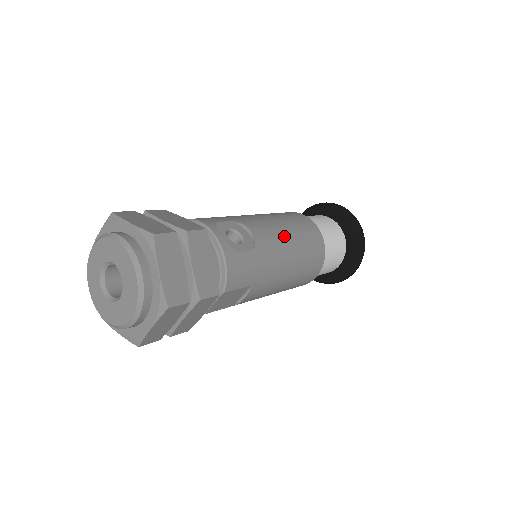
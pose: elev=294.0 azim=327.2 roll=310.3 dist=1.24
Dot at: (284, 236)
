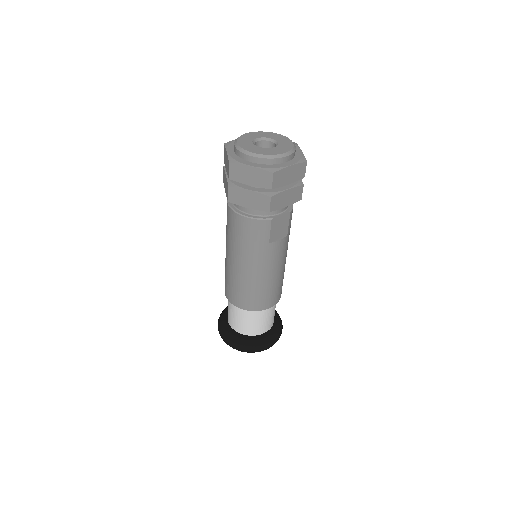
Dot at: occluded
